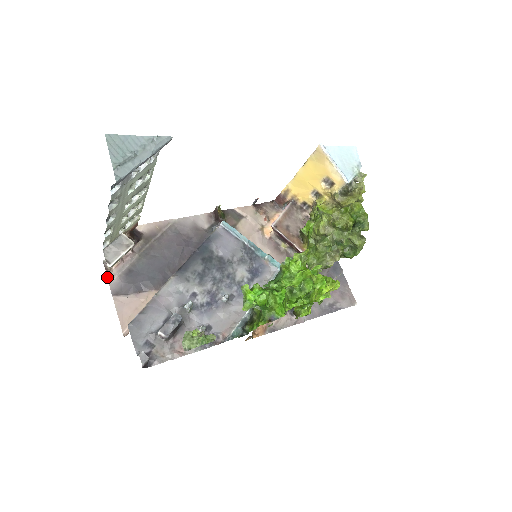
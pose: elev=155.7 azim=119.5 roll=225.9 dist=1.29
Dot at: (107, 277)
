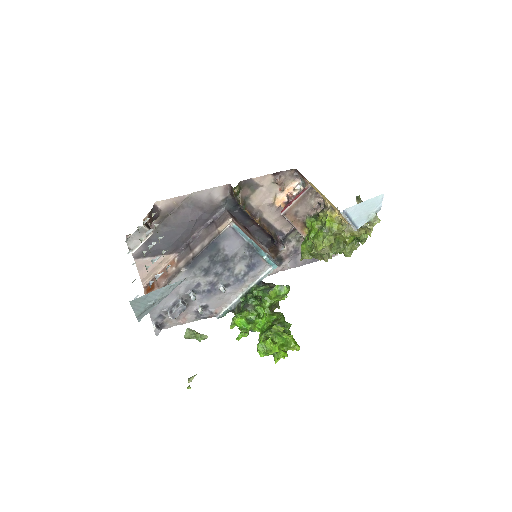
Dot at: occluded
